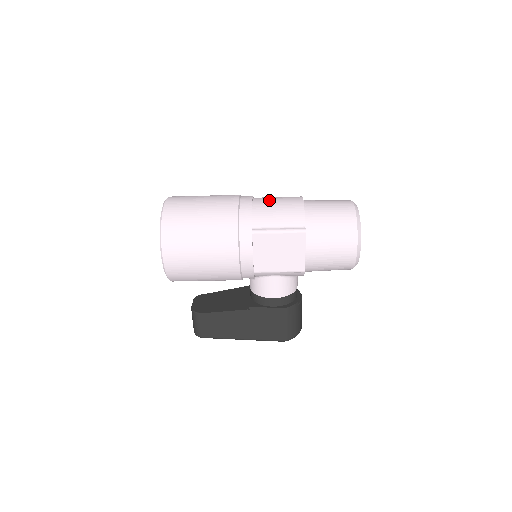
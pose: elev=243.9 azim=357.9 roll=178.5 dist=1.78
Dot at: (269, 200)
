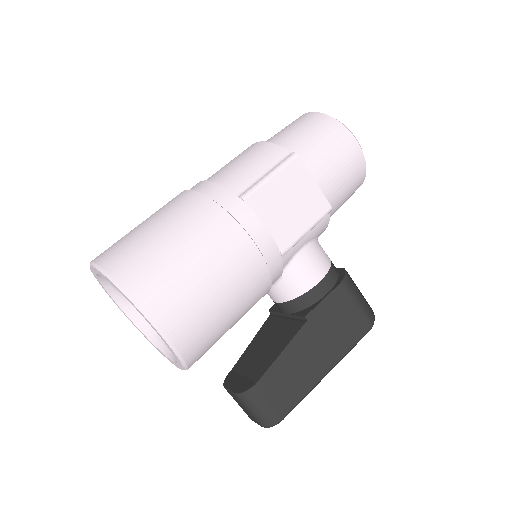
Dot at: (220, 169)
